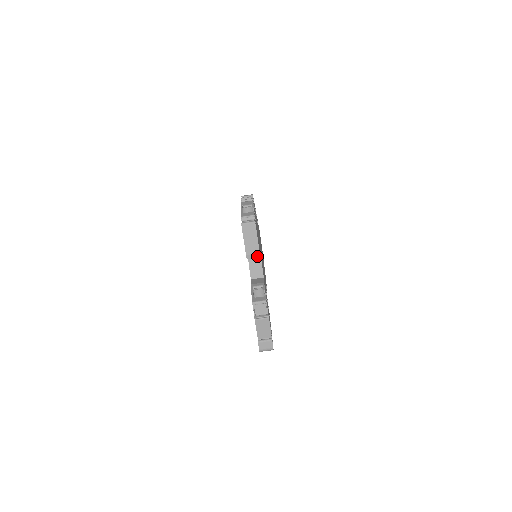
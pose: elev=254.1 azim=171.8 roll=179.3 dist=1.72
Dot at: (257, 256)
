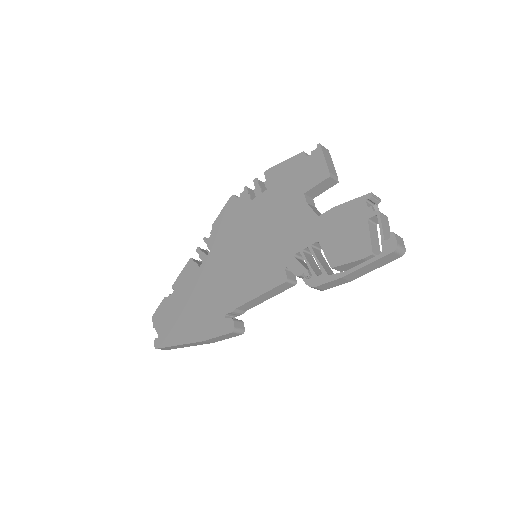
Dot at: (336, 179)
